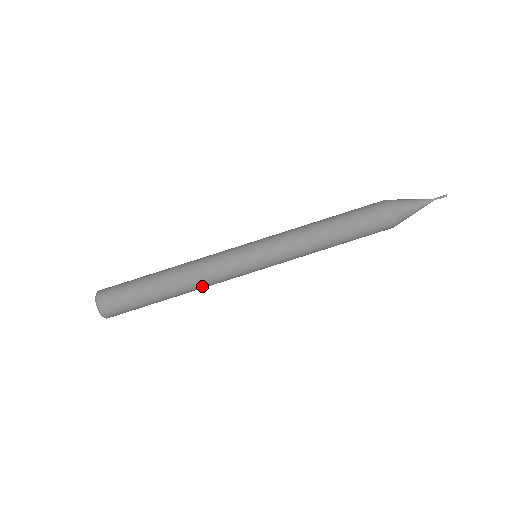
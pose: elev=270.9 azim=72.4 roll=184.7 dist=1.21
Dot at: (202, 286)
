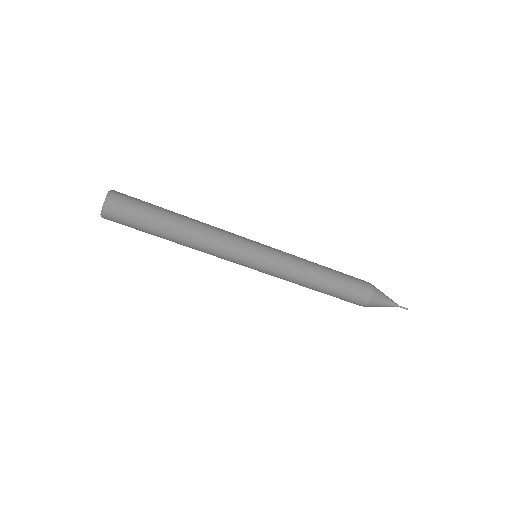
Dot at: occluded
